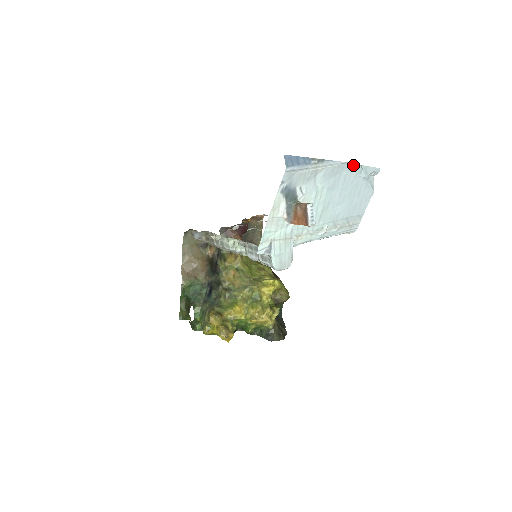
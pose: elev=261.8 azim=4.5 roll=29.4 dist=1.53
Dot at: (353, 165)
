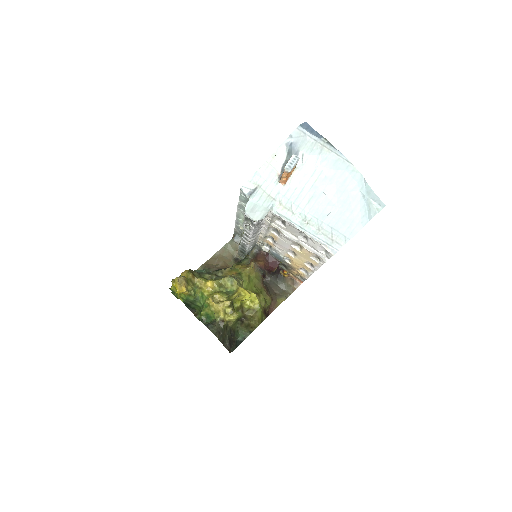
Dot at: (357, 172)
